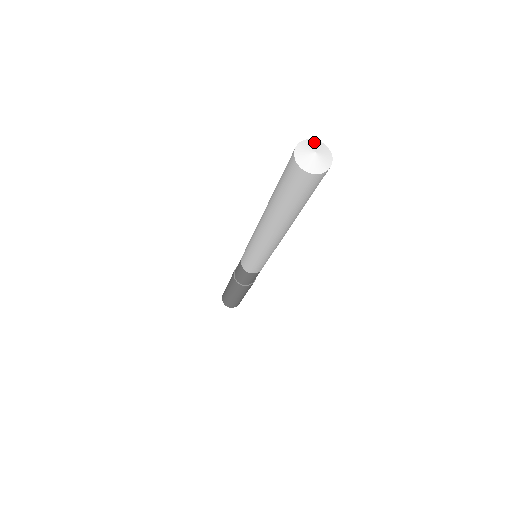
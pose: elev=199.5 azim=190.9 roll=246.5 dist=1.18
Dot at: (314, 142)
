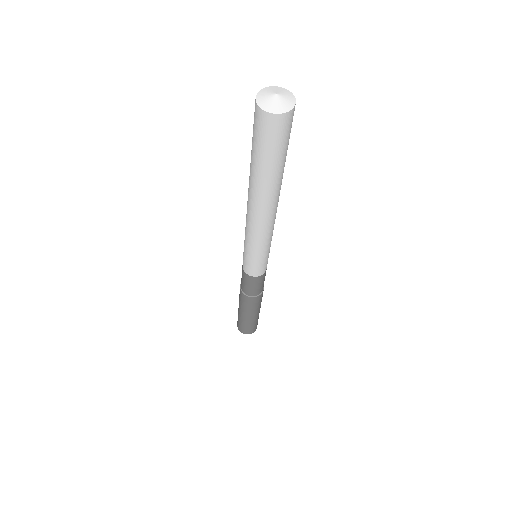
Dot at: (266, 90)
